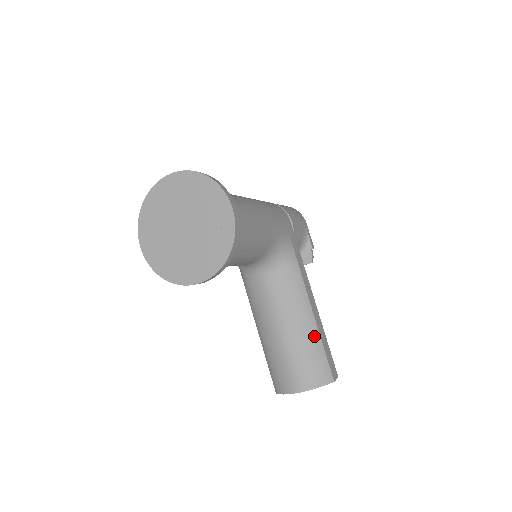
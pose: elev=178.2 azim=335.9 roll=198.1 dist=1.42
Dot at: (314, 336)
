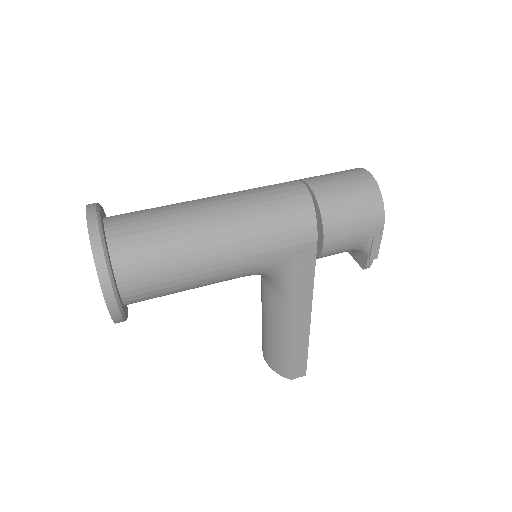
Dot at: (286, 347)
